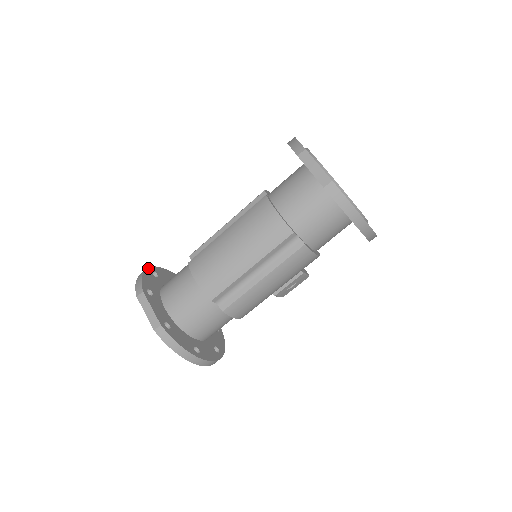
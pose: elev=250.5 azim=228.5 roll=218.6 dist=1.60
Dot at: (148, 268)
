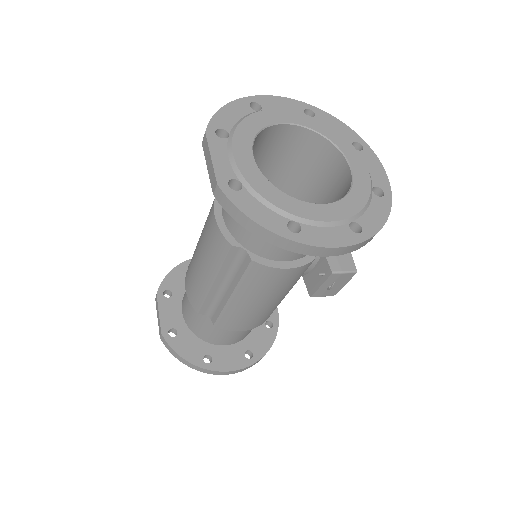
Dot at: (184, 262)
